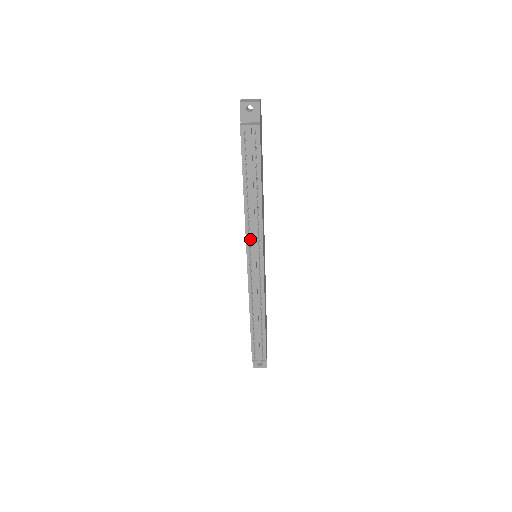
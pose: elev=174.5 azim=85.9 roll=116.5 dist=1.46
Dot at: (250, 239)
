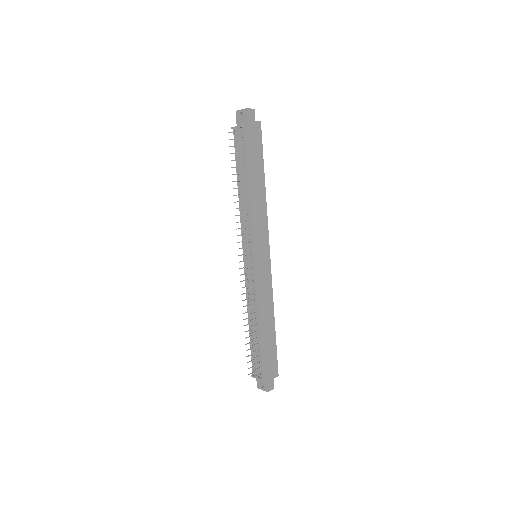
Dot at: (244, 233)
